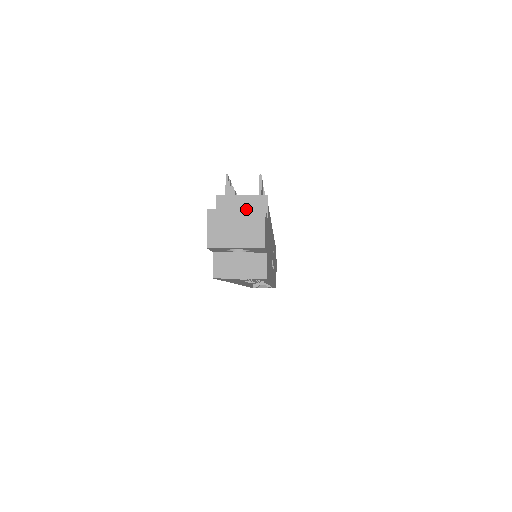
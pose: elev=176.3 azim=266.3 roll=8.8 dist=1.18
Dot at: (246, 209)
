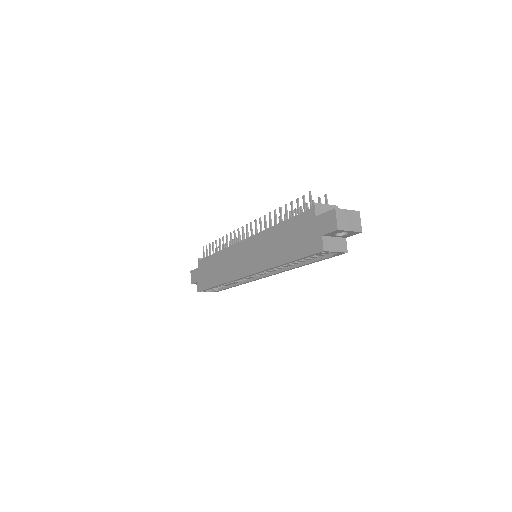
Dot at: (352, 210)
